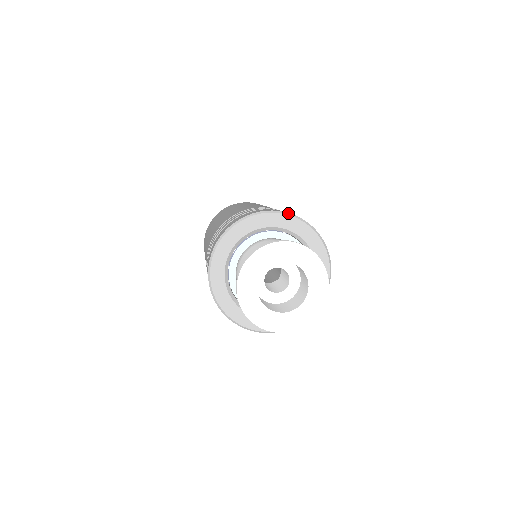
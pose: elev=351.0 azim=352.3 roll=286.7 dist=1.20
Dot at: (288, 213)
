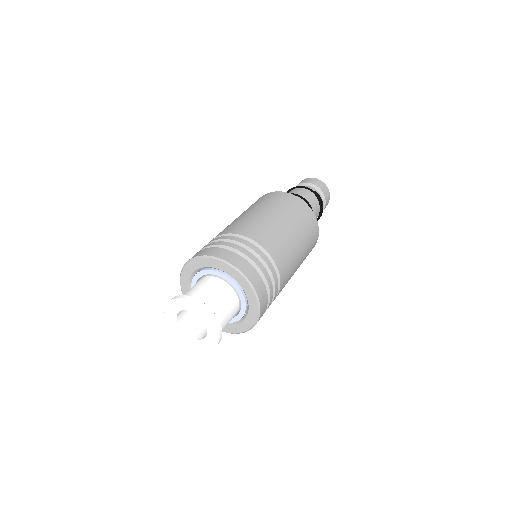
Dot at: (257, 294)
